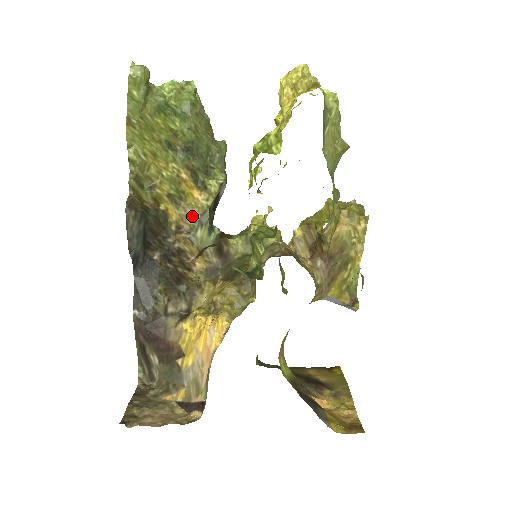
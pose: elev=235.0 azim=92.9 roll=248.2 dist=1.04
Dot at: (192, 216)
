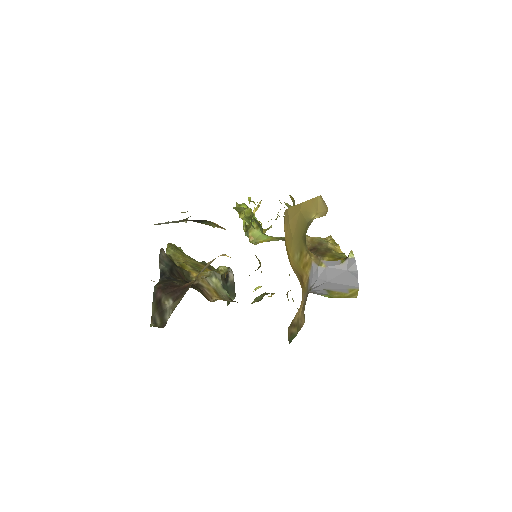
Dot at: (208, 272)
